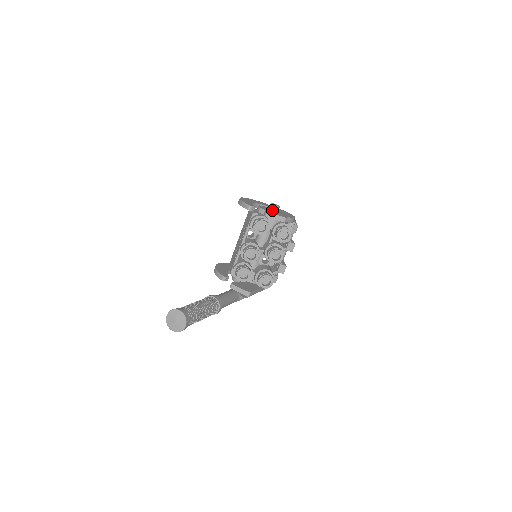
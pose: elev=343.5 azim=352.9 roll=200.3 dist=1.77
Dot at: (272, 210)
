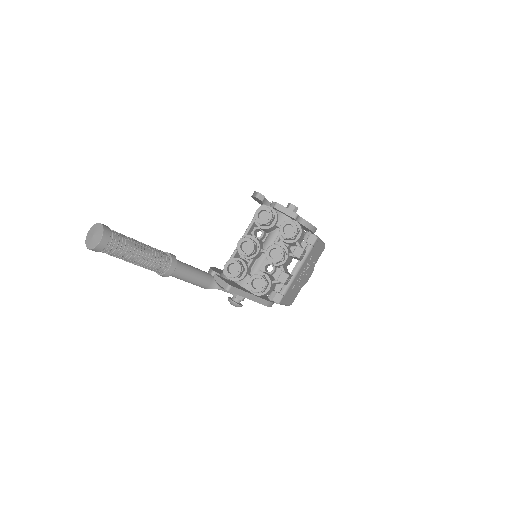
Dot at: occluded
